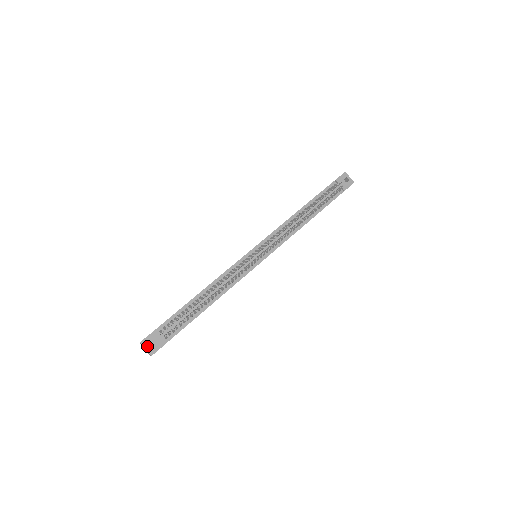
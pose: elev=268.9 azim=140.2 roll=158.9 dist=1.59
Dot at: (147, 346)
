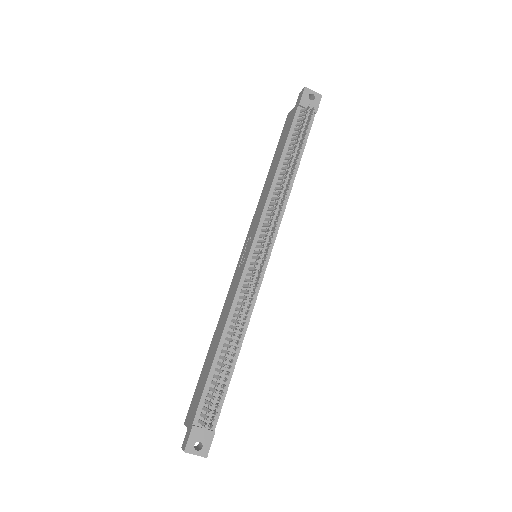
Dot at: (195, 450)
